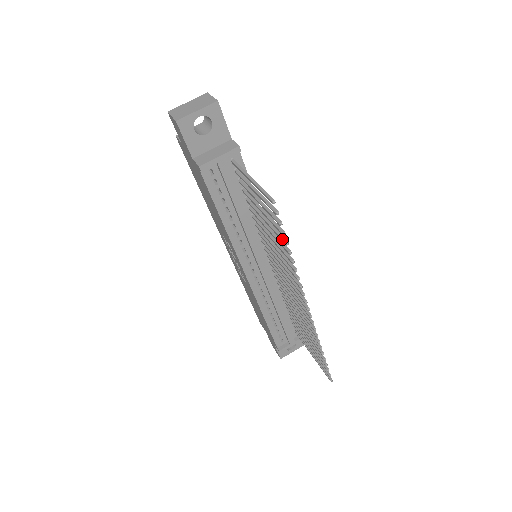
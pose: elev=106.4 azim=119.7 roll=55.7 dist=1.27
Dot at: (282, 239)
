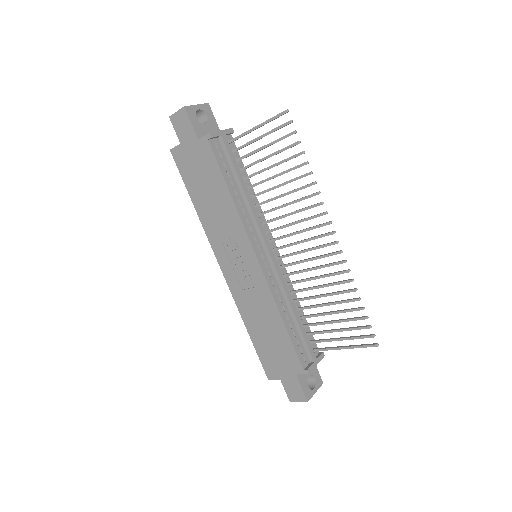
Dot at: occluded
